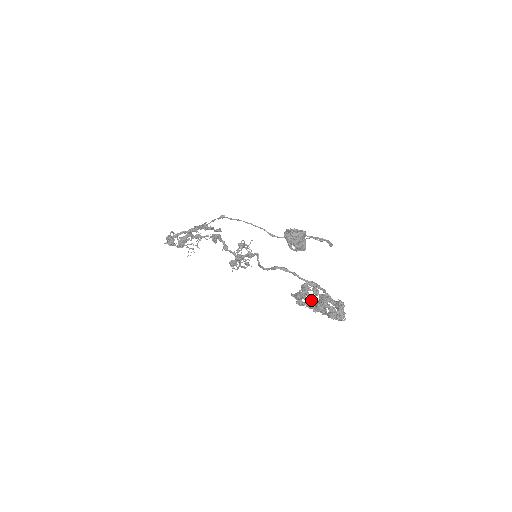
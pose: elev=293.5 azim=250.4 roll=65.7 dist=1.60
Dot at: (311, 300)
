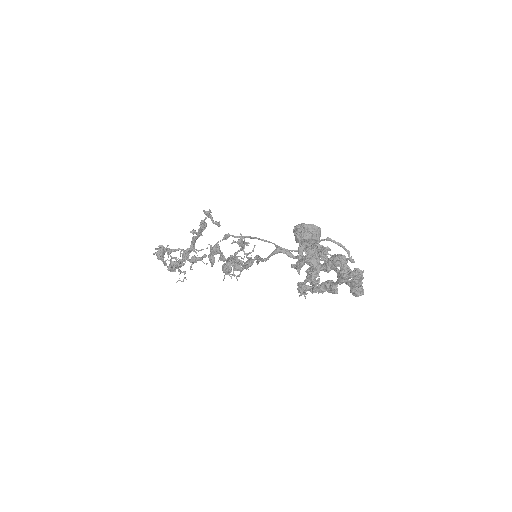
Dot at: (317, 262)
